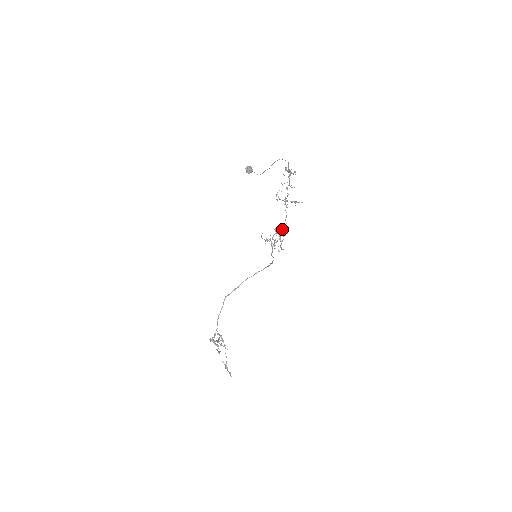
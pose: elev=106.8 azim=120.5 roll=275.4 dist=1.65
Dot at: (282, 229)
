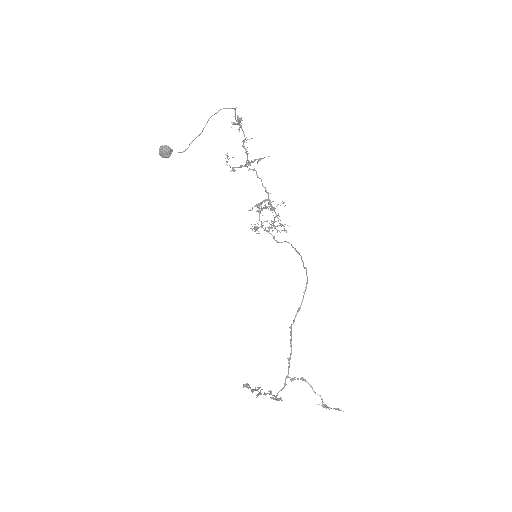
Dot at: (271, 202)
